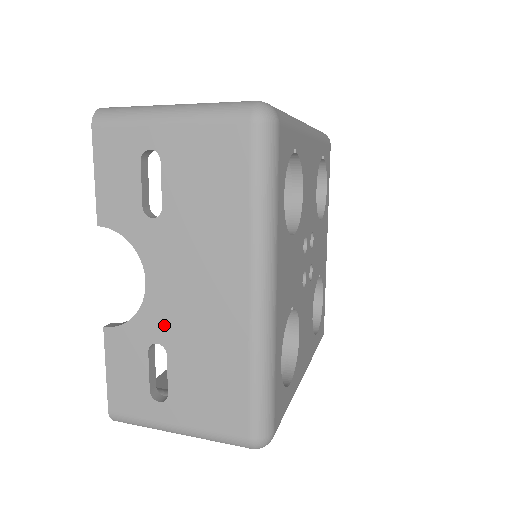
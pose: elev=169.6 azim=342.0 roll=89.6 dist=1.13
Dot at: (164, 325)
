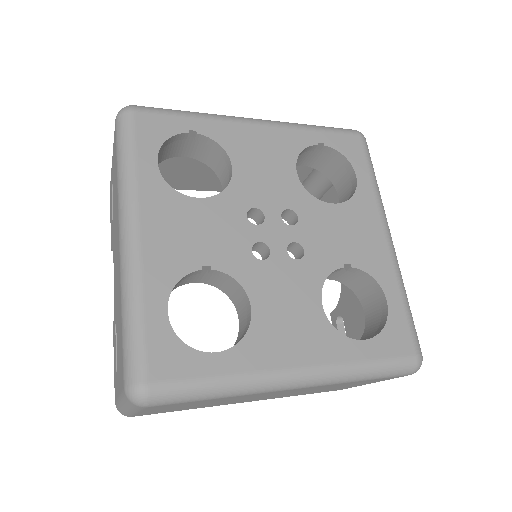
Dot at: occluded
